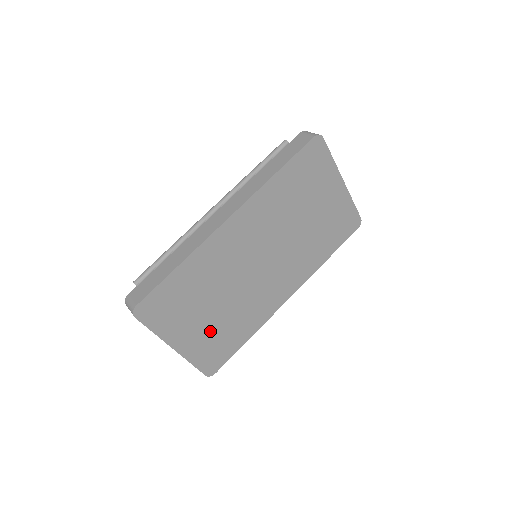
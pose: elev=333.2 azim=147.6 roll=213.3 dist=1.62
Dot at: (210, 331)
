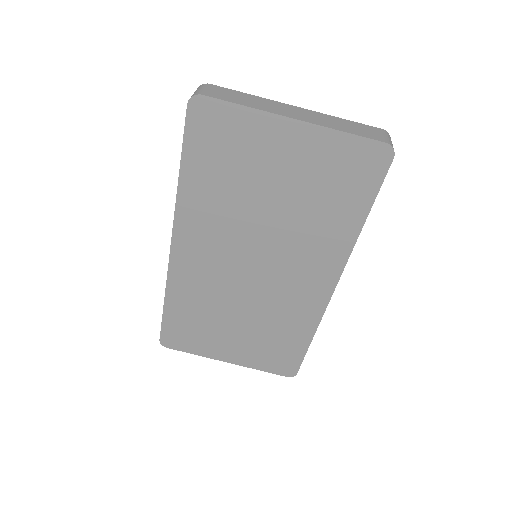
Dot at: (253, 342)
